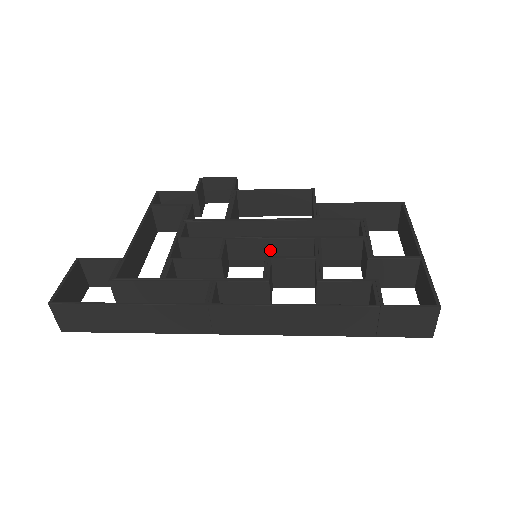
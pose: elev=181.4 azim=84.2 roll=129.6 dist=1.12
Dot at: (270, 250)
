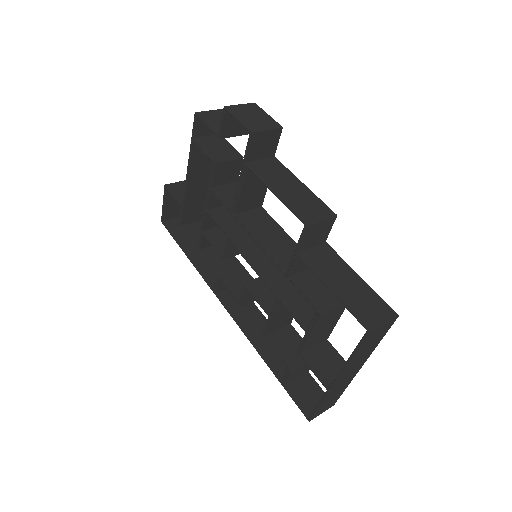
Dot at: (262, 263)
